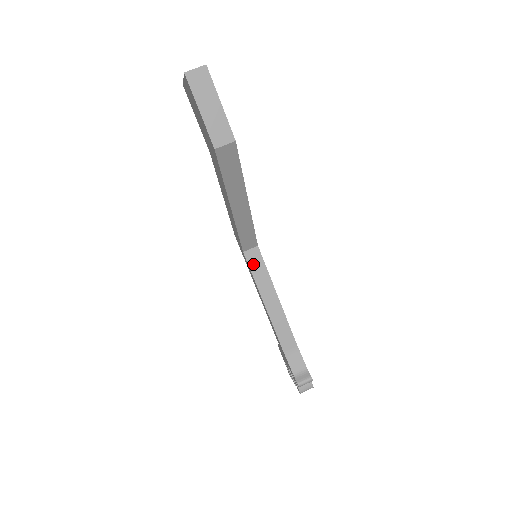
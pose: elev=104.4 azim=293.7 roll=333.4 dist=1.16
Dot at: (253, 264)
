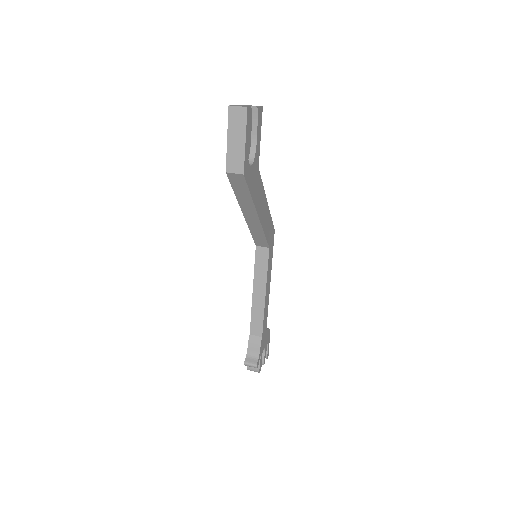
Dot at: (259, 259)
